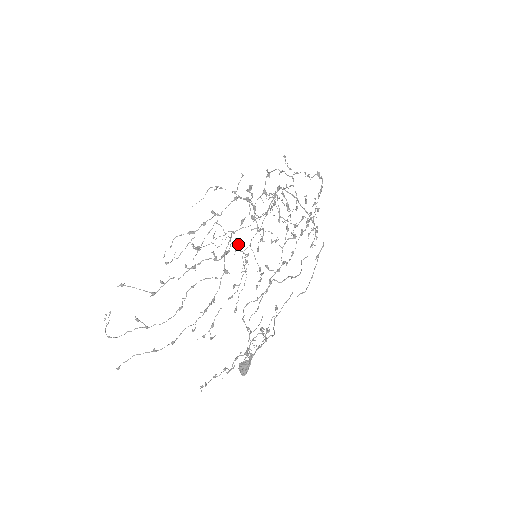
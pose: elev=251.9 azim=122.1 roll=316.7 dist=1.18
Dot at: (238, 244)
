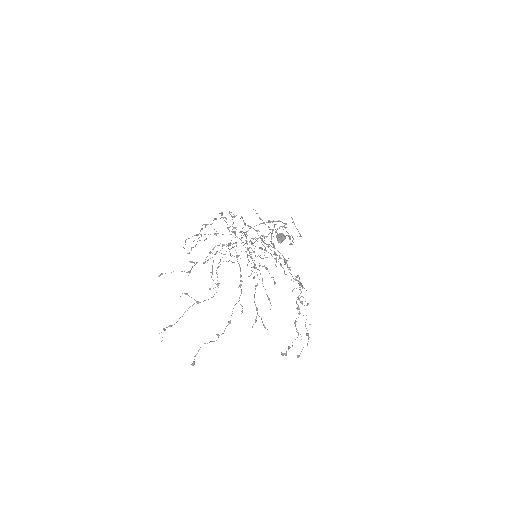
Dot at: (235, 242)
